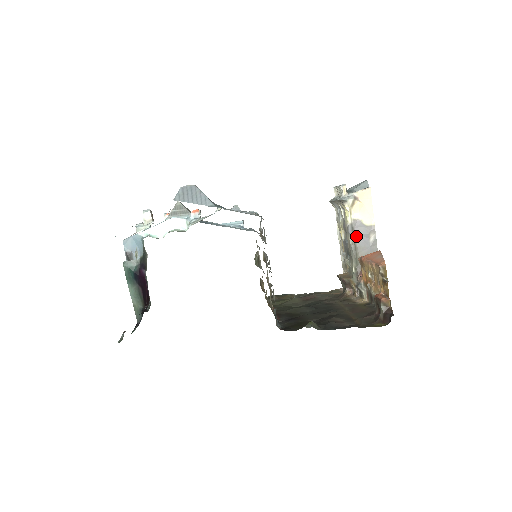
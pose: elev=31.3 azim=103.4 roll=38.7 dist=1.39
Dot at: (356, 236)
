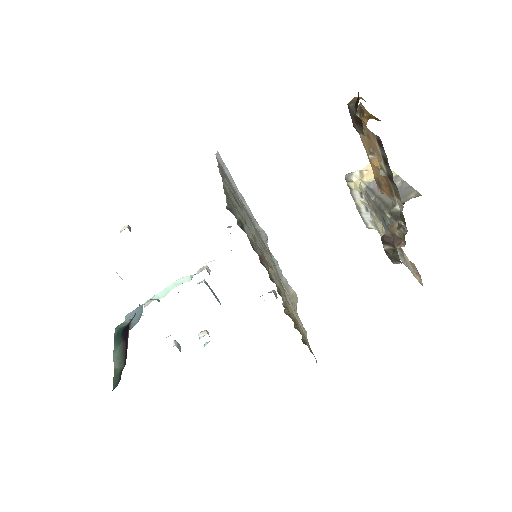
Dot at: (378, 192)
